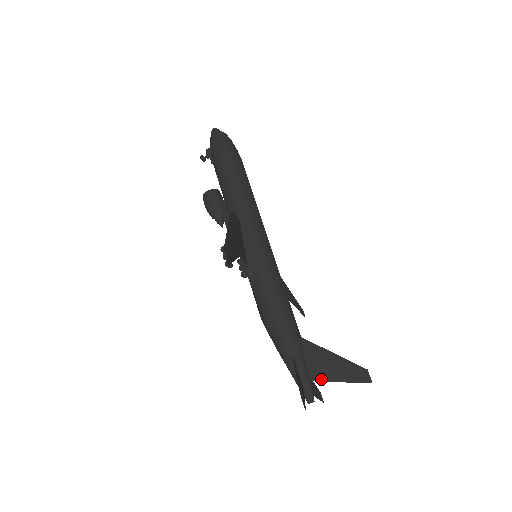
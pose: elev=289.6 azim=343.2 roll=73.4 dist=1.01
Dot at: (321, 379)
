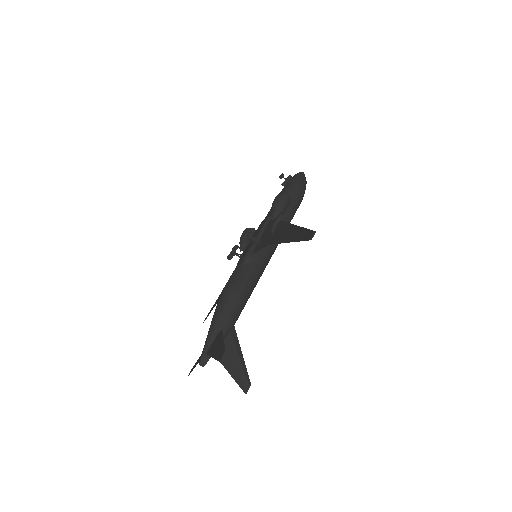
Dot at: (221, 360)
